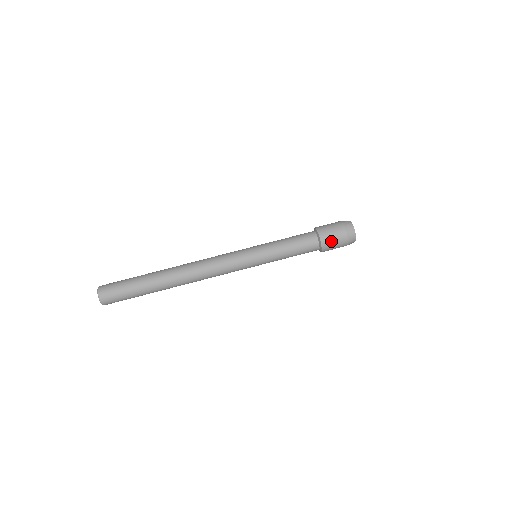
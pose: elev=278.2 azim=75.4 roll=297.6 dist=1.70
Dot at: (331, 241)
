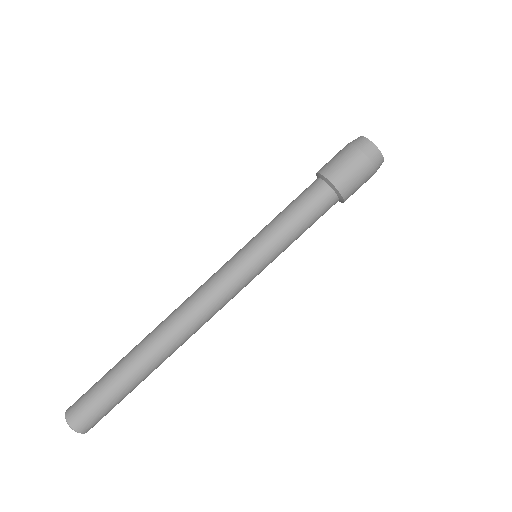
Dot at: (353, 183)
